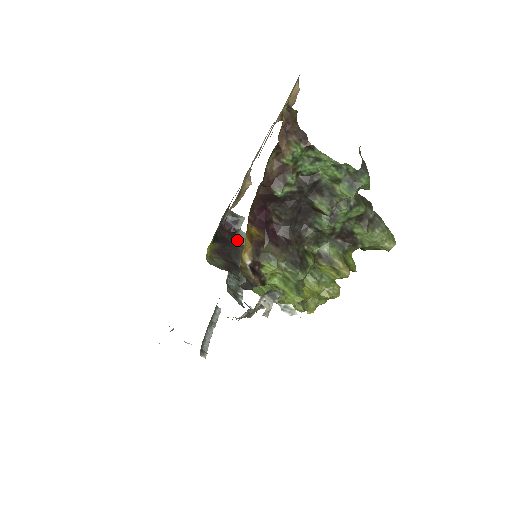
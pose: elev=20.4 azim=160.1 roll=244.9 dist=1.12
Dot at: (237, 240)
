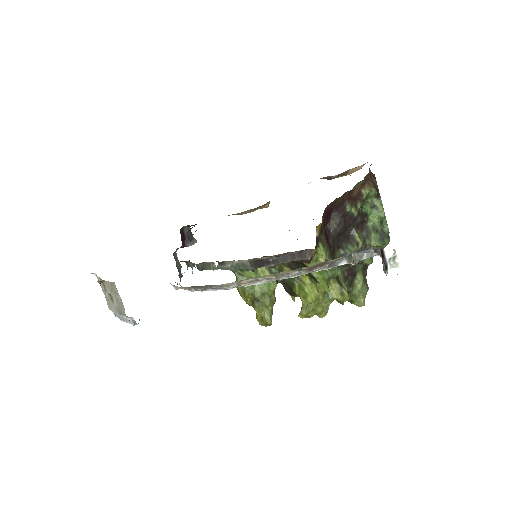
Dot at: (174, 256)
